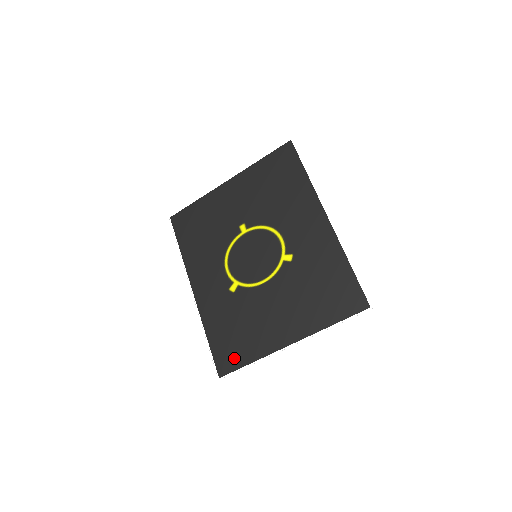
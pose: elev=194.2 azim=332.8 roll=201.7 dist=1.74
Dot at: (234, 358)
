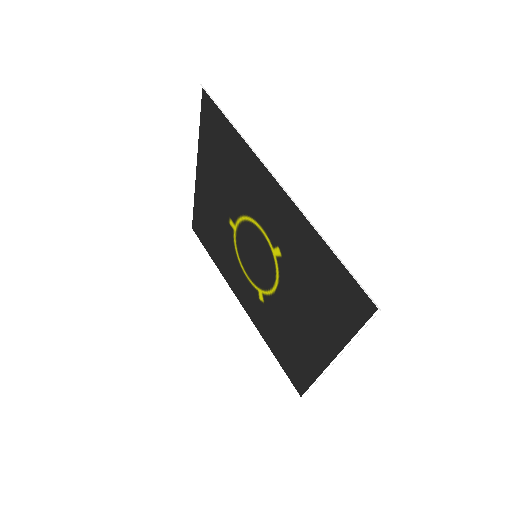
Dot at: (299, 376)
